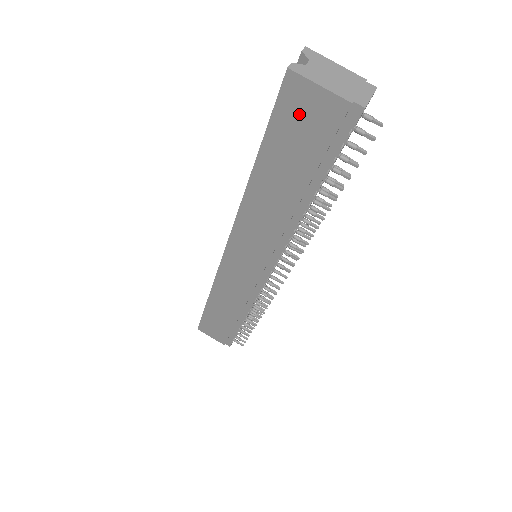
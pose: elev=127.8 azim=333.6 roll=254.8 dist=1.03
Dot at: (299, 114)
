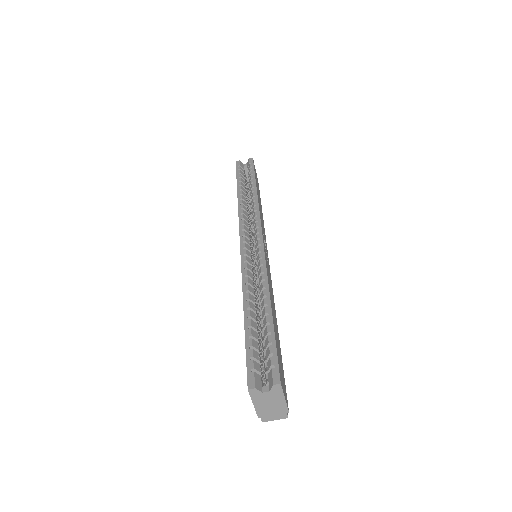
Dot at: occluded
